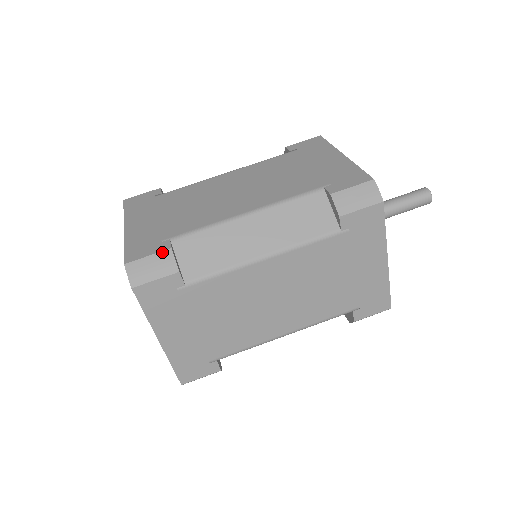
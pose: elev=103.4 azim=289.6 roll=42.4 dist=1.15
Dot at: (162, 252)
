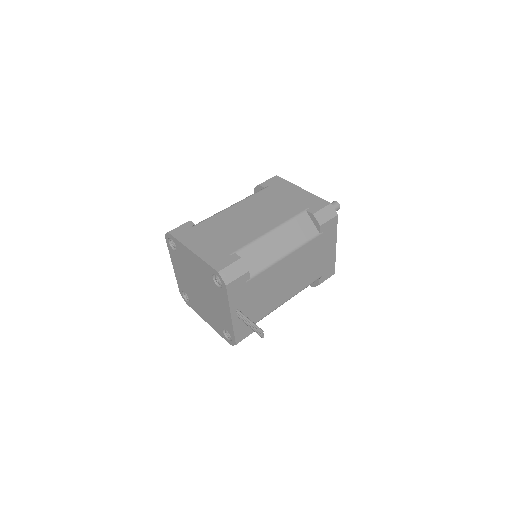
Dot at: occluded
